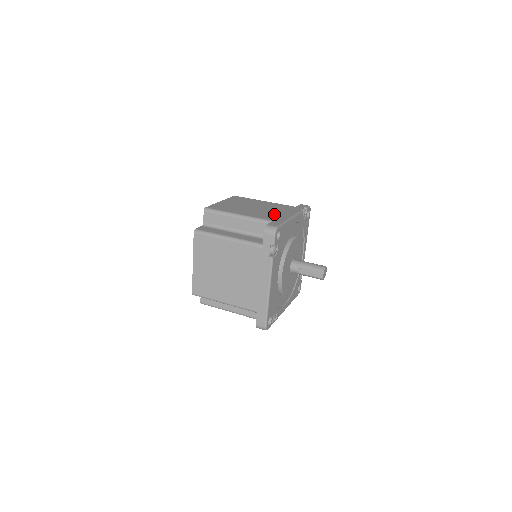
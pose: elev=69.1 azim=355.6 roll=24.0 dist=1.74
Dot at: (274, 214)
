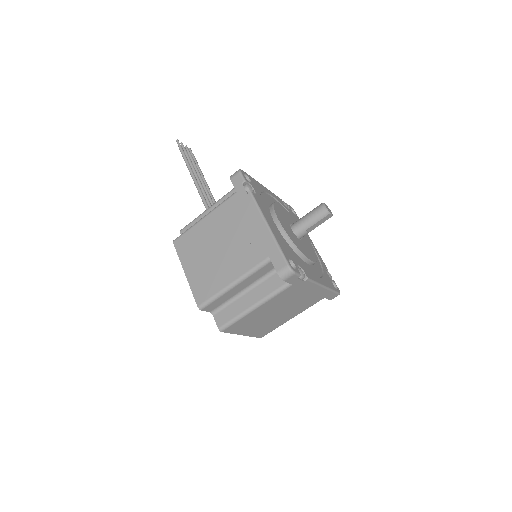
Dot at: (250, 240)
